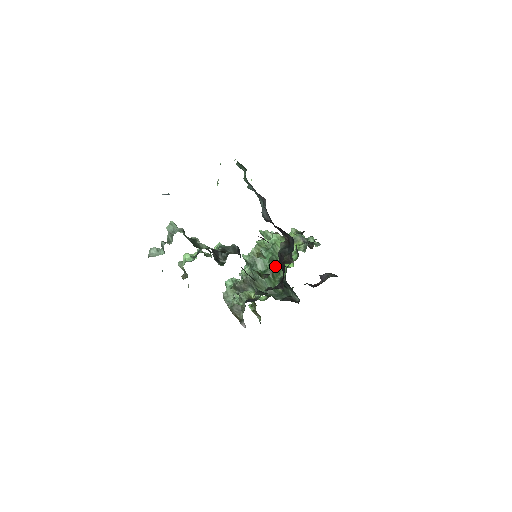
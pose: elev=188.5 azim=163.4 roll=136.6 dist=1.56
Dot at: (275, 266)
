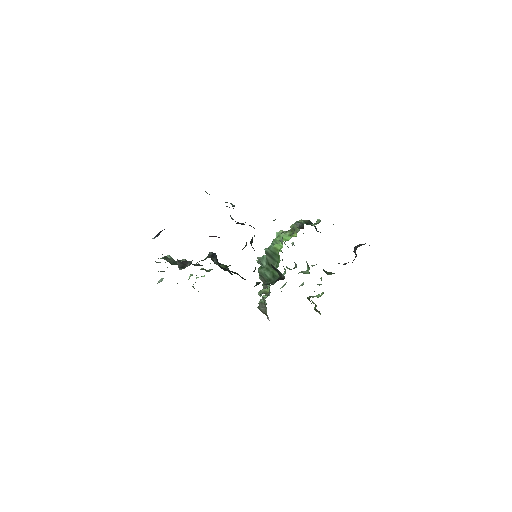
Dot at: (271, 257)
